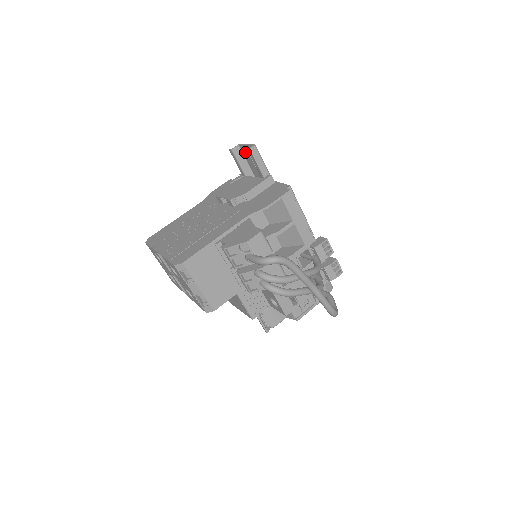
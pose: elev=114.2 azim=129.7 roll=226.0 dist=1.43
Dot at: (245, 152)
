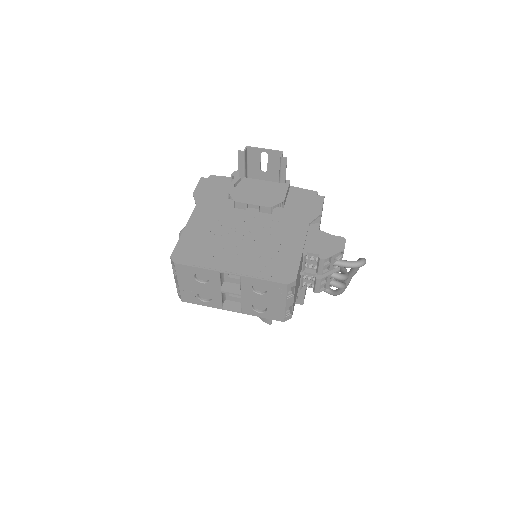
Dot at: (254, 155)
